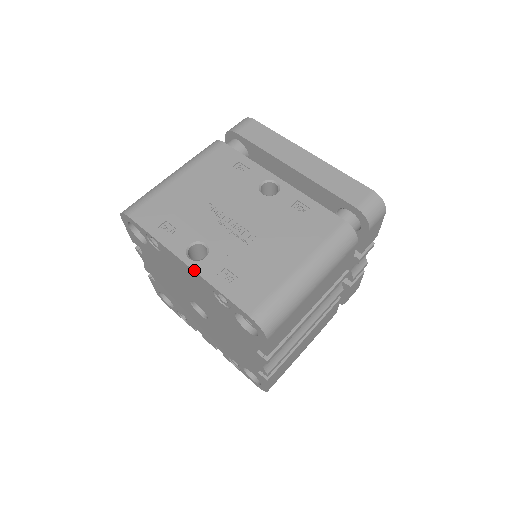
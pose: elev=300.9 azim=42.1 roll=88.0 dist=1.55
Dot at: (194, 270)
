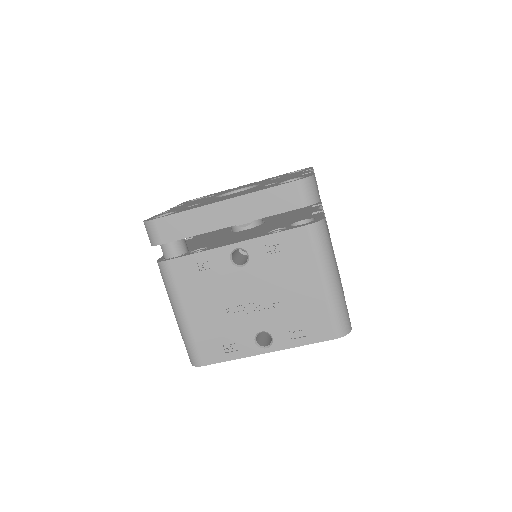
Dot at: occluded
